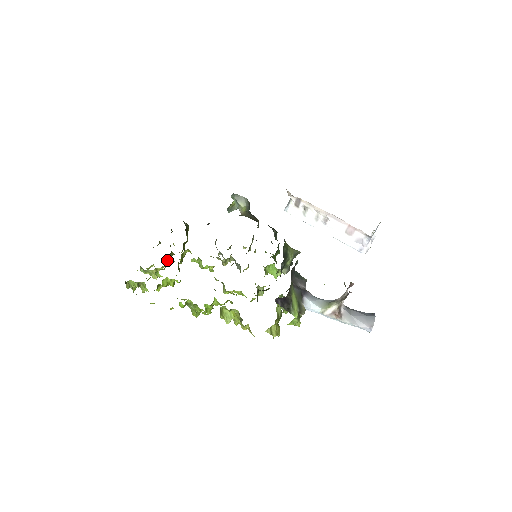
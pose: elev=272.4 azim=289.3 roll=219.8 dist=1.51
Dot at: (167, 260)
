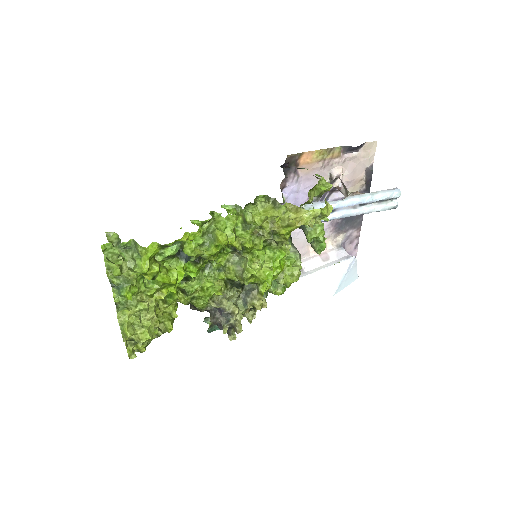
Dot at: occluded
